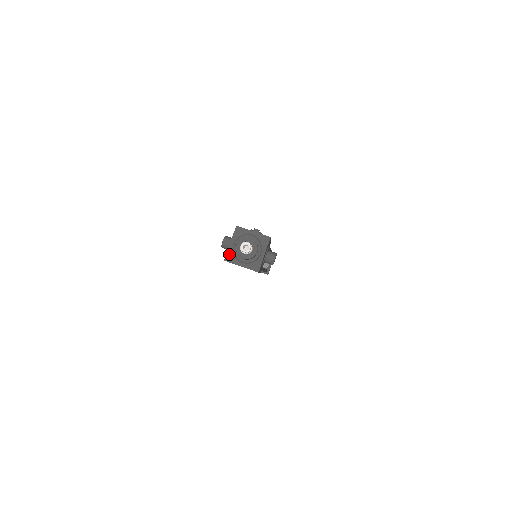
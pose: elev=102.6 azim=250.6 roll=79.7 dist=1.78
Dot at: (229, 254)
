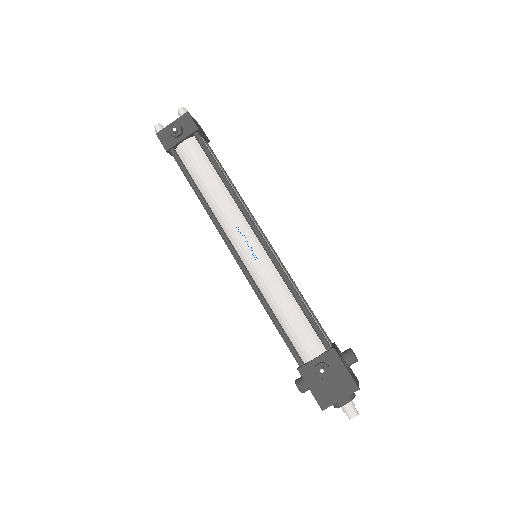
Dot at: occluded
